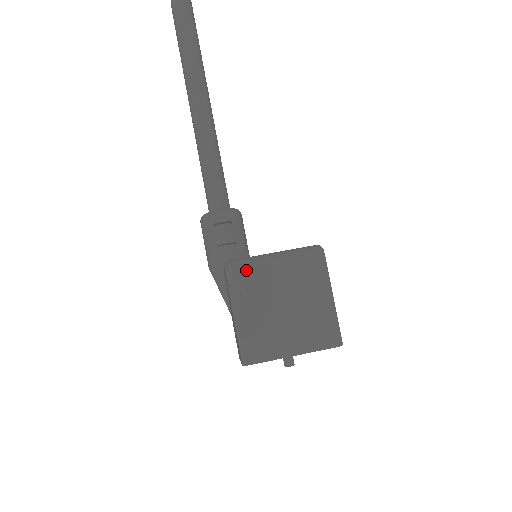
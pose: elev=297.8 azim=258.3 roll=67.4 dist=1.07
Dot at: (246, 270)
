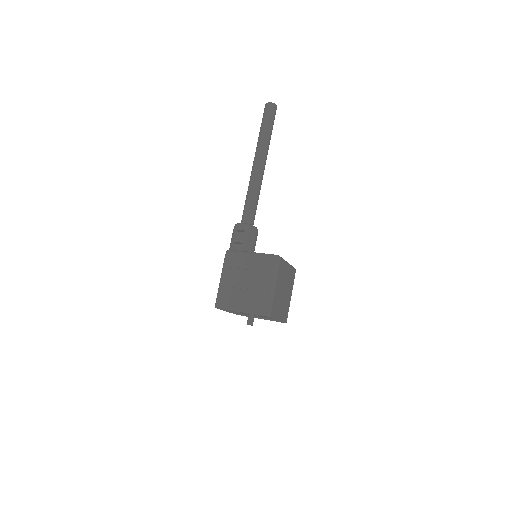
Dot at: (234, 256)
